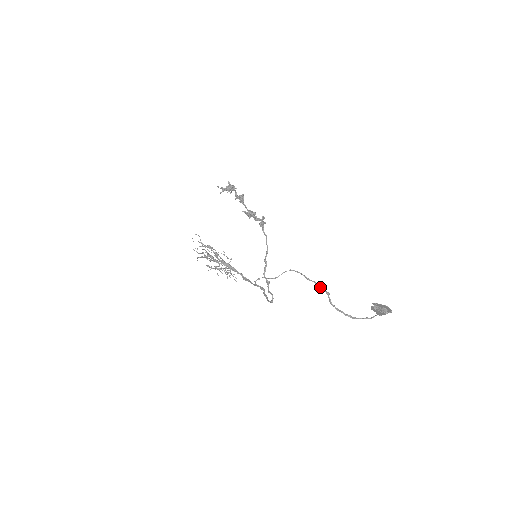
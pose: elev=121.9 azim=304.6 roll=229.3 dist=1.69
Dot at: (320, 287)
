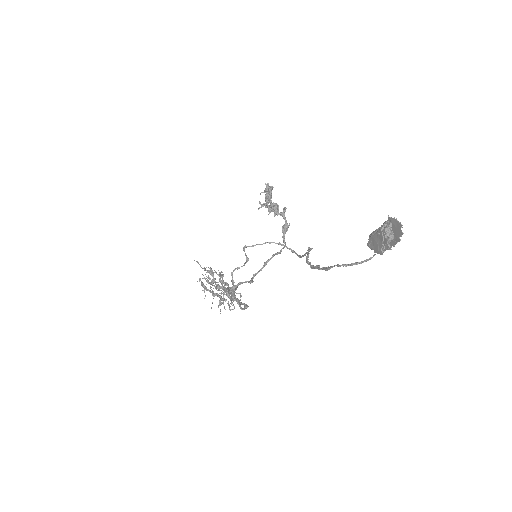
Dot at: (306, 252)
